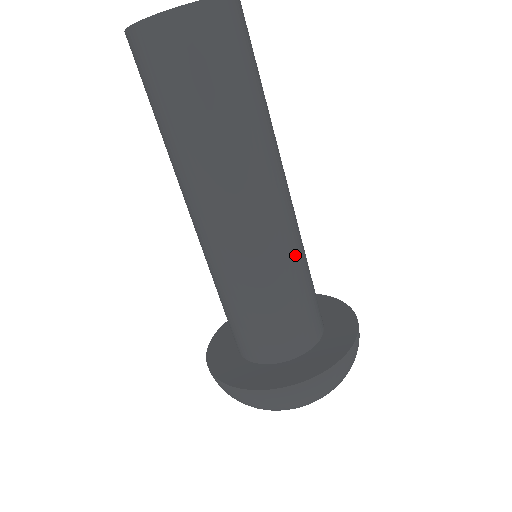
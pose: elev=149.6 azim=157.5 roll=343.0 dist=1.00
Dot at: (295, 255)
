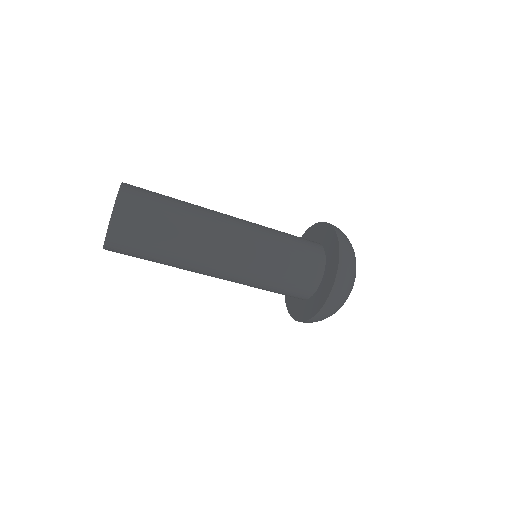
Dot at: (266, 255)
